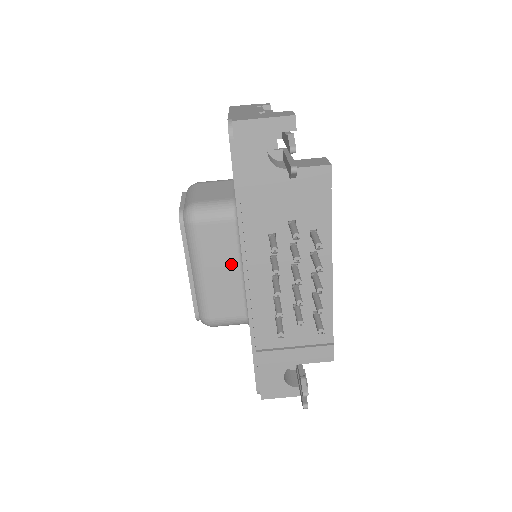
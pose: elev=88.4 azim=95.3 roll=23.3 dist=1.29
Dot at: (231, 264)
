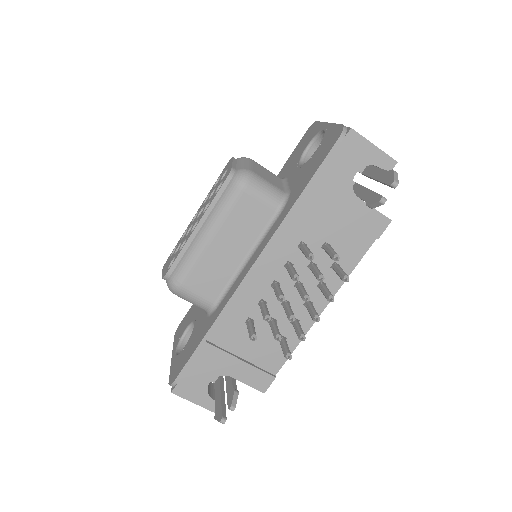
Dot at: (242, 246)
